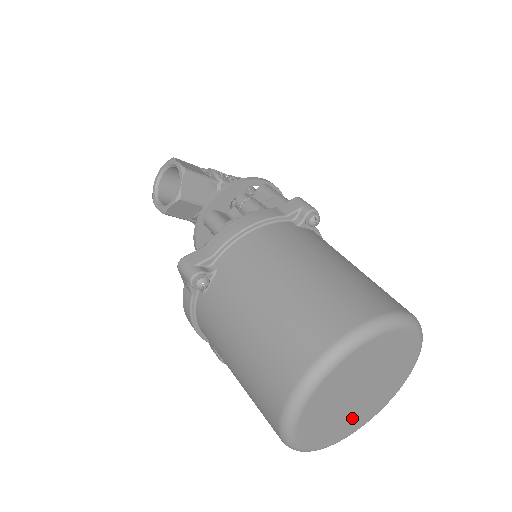
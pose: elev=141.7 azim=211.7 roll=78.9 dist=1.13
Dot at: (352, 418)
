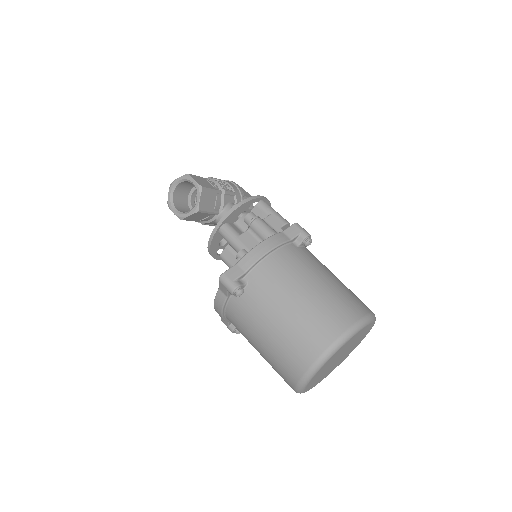
Dot at: (330, 370)
